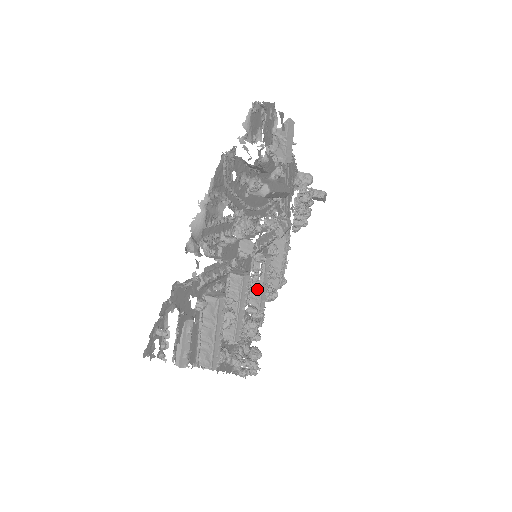
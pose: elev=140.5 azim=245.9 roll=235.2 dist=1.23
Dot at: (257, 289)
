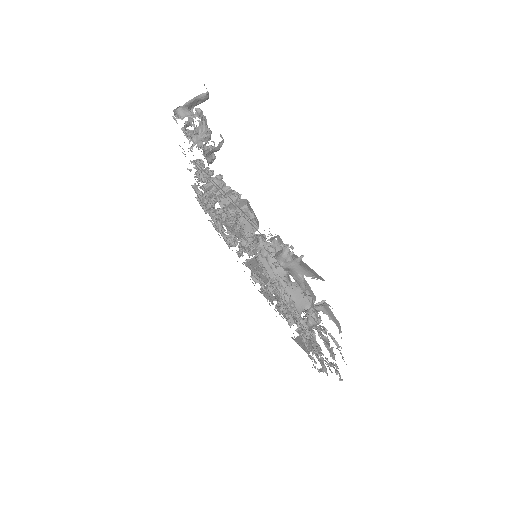
Dot at: occluded
